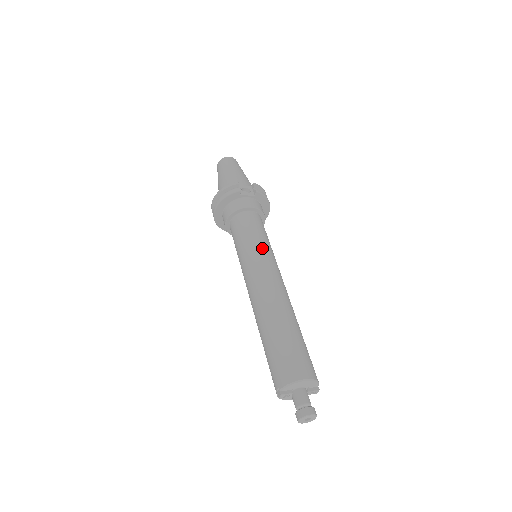
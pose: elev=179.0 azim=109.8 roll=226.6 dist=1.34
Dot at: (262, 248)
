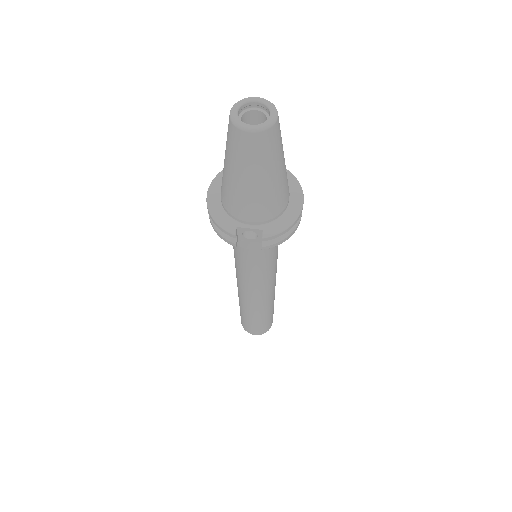
Dot at: (253, 279)
